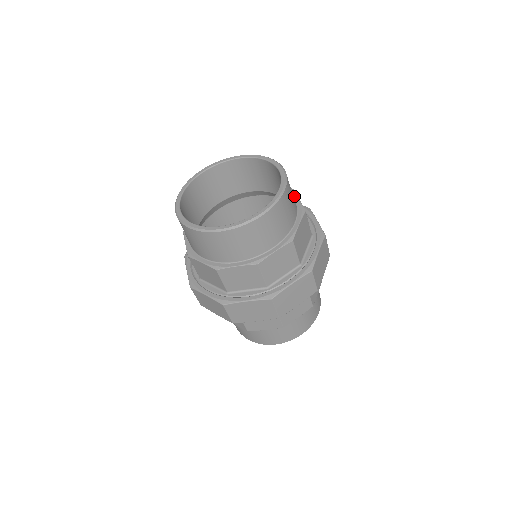
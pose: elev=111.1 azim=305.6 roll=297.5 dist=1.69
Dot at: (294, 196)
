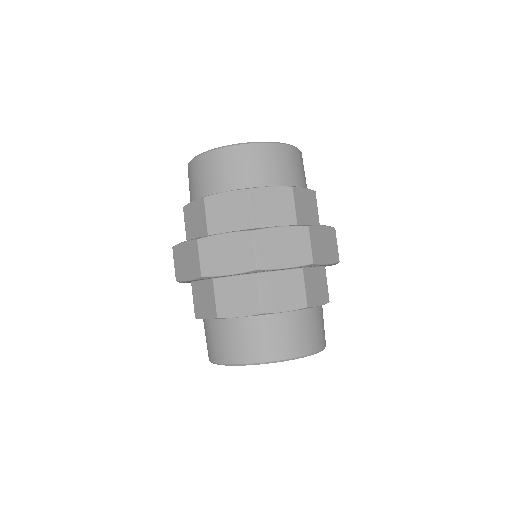
Dot at: occluded
